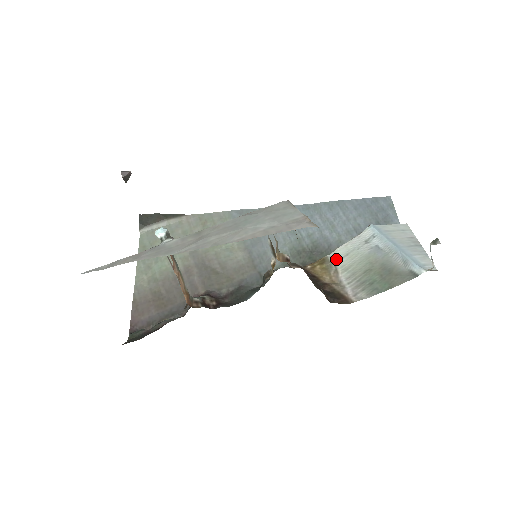
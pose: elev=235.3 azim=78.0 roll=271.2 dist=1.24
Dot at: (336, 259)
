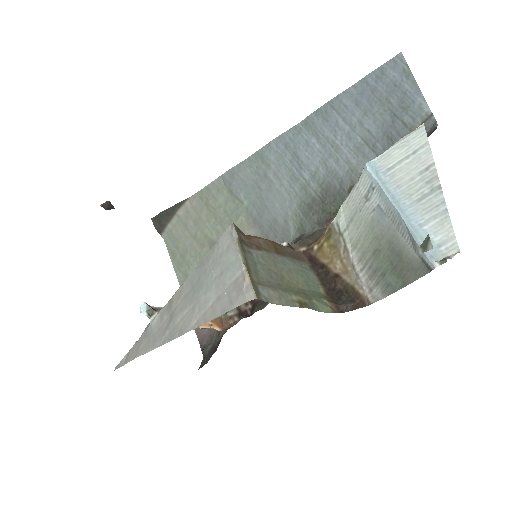
Dot at: (342, 227)
